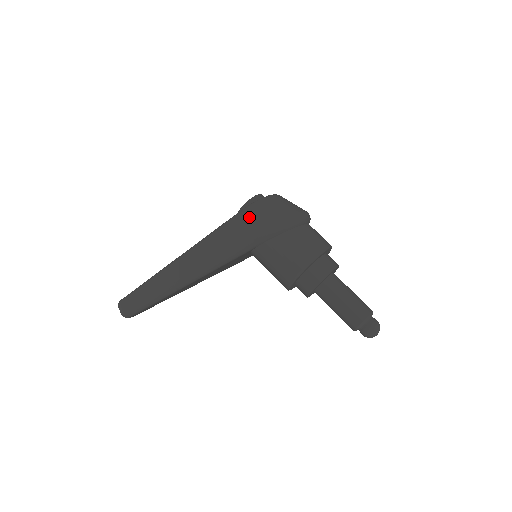
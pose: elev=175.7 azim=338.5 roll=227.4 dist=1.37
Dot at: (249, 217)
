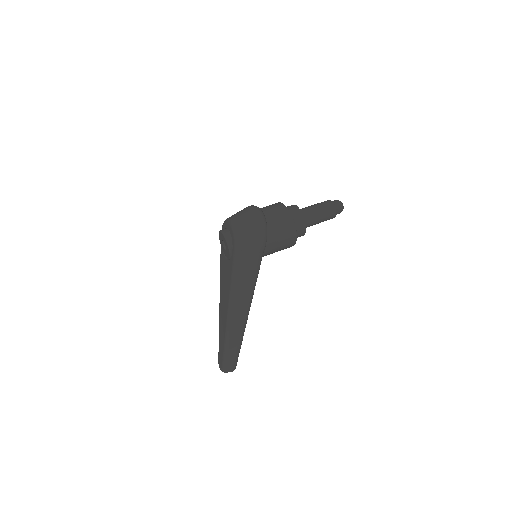
Dot at: (245, 249)
